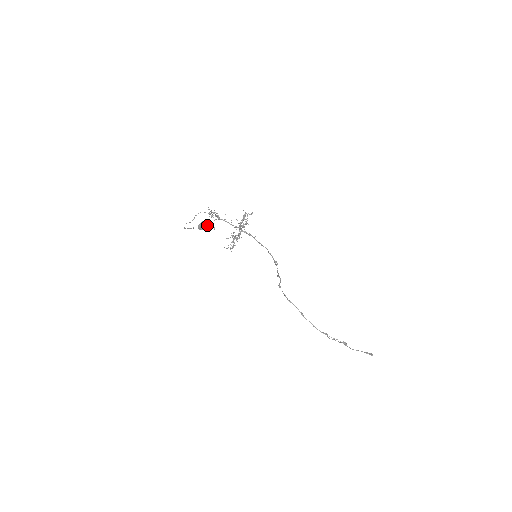
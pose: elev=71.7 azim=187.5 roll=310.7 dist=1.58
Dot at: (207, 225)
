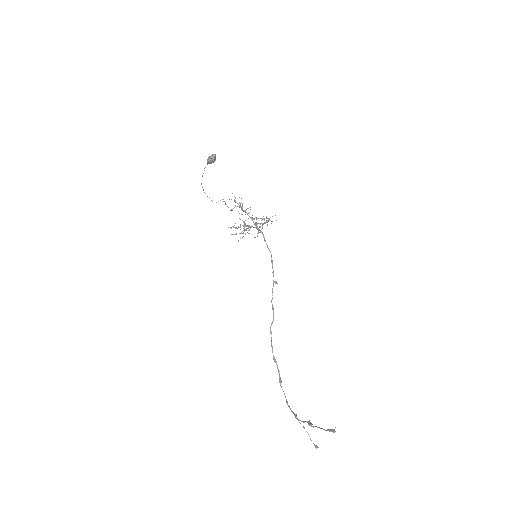
Dot at: (215, 155)
